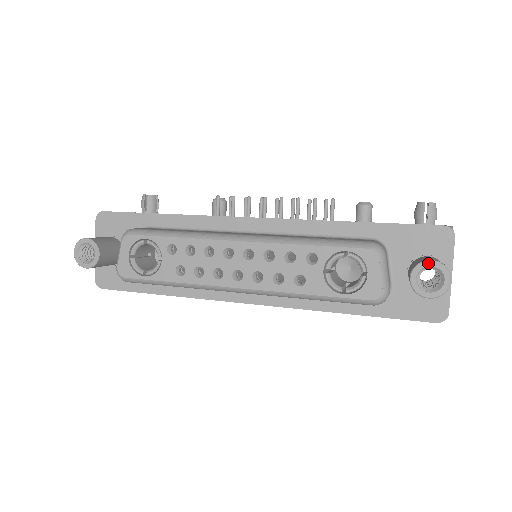
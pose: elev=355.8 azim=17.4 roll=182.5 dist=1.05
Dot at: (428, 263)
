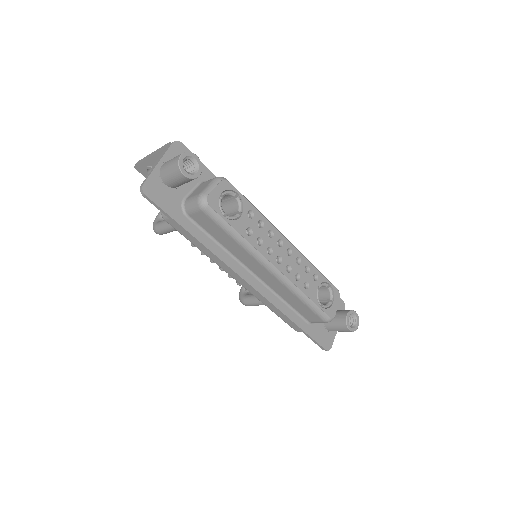
Dot at: (355, 312)
